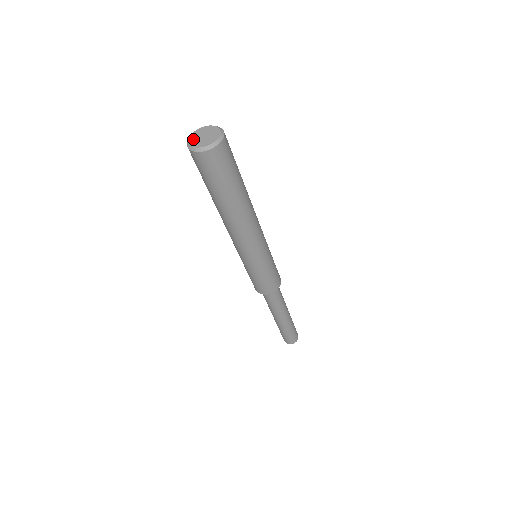
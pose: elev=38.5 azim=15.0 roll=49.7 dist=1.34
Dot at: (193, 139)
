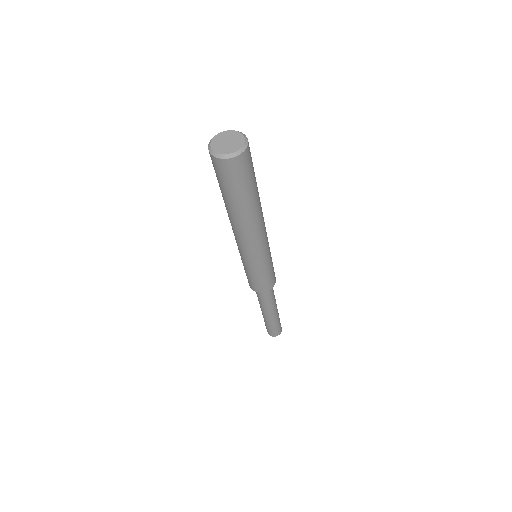
Dot at: (219, 137)
